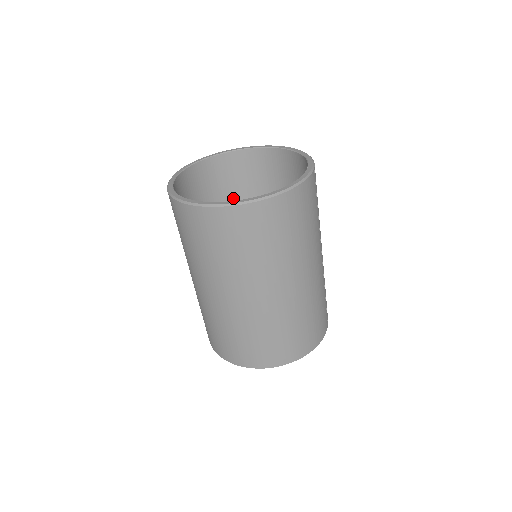
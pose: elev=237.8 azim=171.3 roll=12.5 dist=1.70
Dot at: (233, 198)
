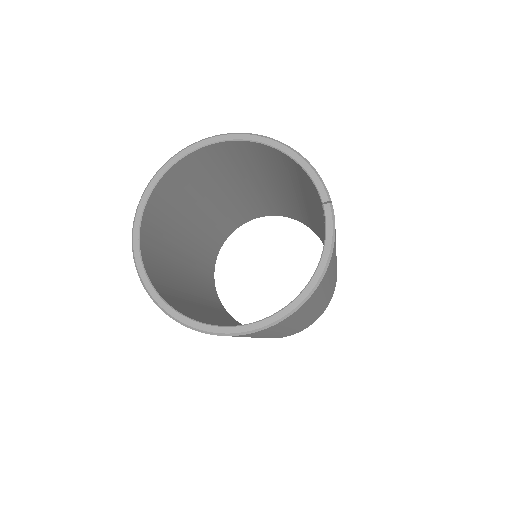
Dot at: (193, 193)
